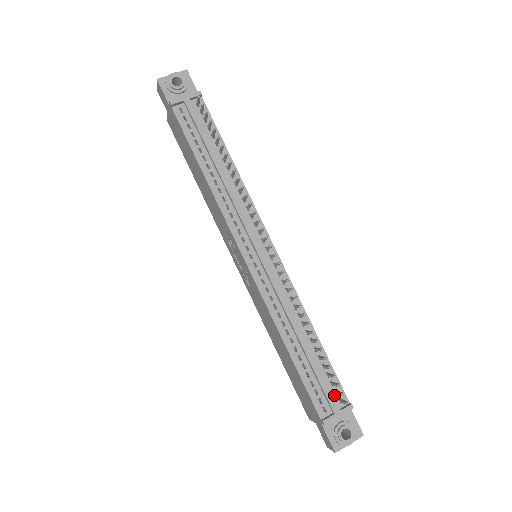
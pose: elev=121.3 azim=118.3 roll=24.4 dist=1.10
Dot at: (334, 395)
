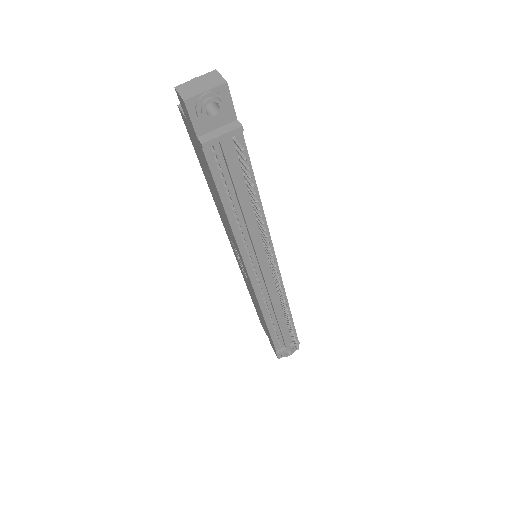
Dot at: (289, 338)
